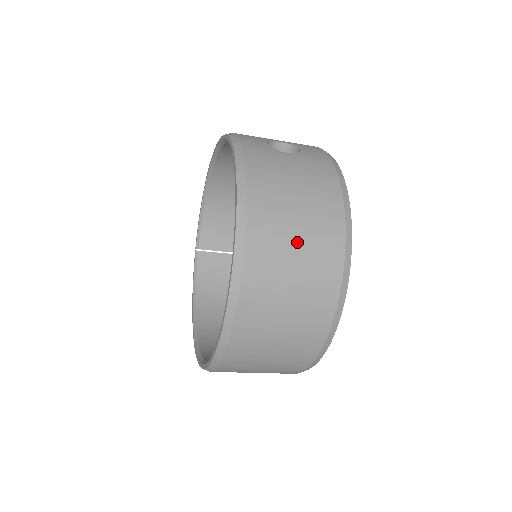
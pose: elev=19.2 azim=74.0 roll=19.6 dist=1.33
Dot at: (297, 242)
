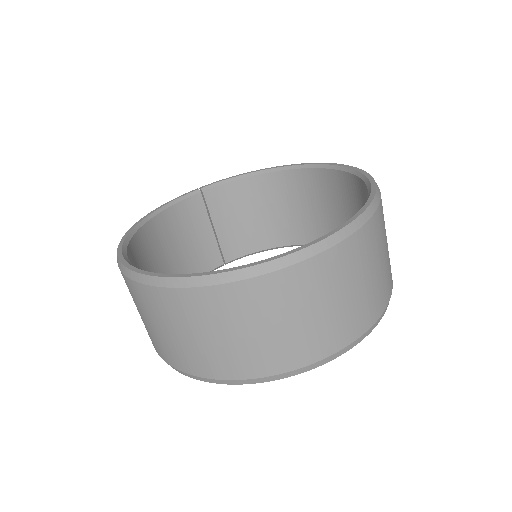
Dot at: (347, 295)
